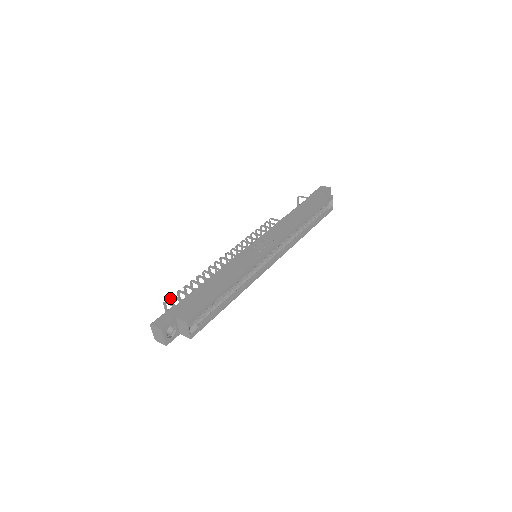
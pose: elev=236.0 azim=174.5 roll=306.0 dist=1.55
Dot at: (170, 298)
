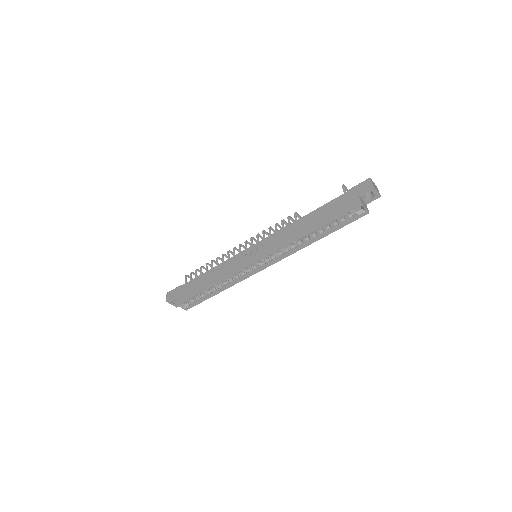
Dot at: (191, 273)
